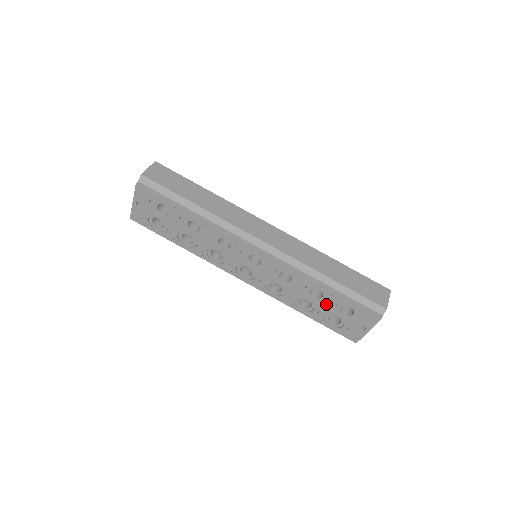
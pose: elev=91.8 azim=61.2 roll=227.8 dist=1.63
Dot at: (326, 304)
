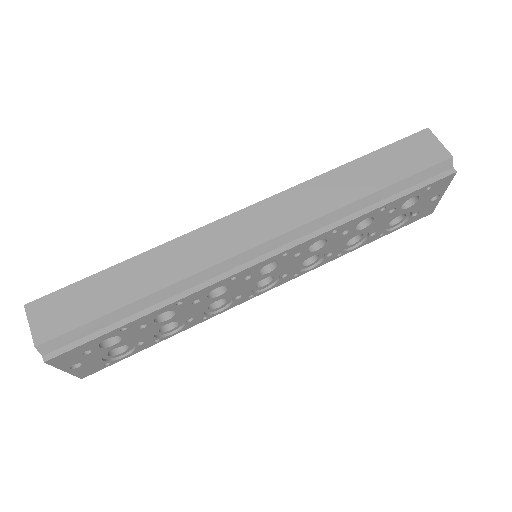
Dot at: (381, 220)
